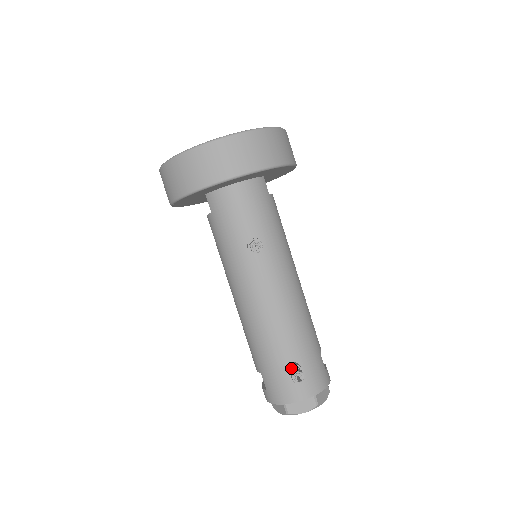
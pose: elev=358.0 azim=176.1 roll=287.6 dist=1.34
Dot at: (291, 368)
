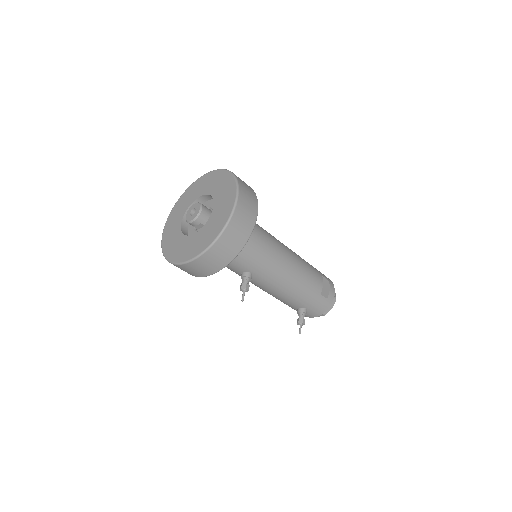
Dot at: (298, 314)
